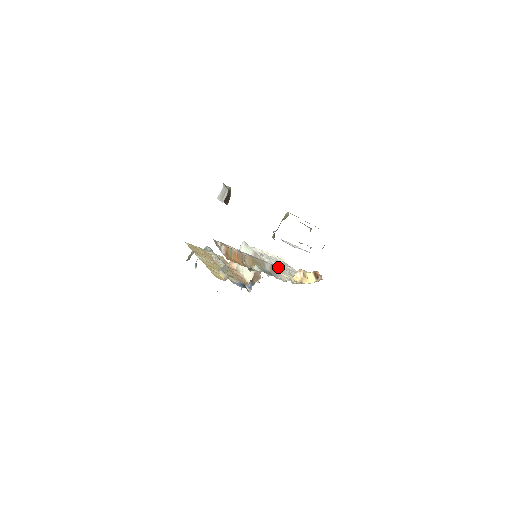
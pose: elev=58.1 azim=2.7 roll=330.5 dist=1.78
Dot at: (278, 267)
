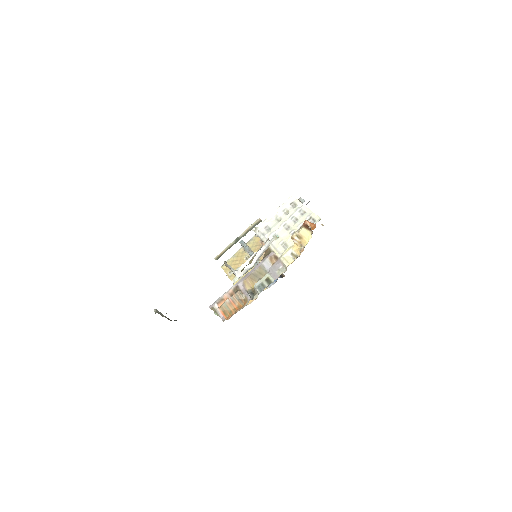
Dot at: (281, 240)
